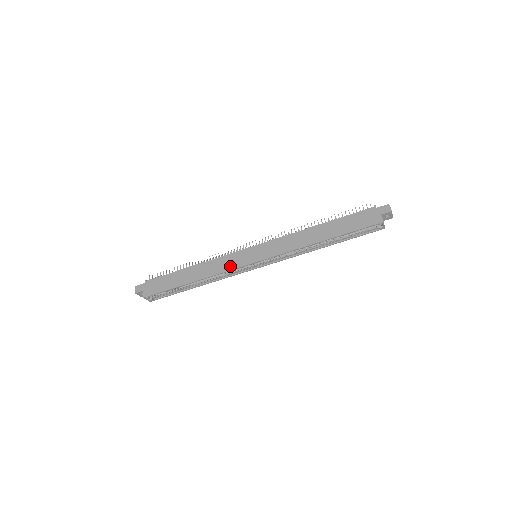
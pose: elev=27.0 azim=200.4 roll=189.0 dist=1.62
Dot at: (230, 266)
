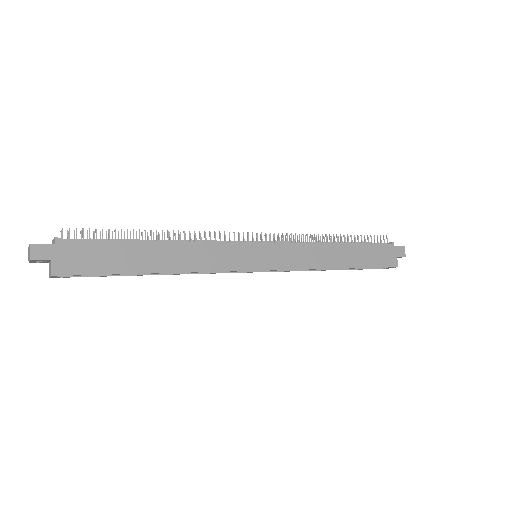
Dot at: (225, 264)
